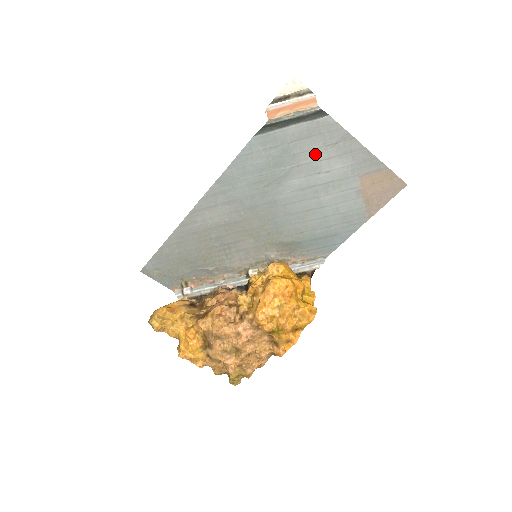
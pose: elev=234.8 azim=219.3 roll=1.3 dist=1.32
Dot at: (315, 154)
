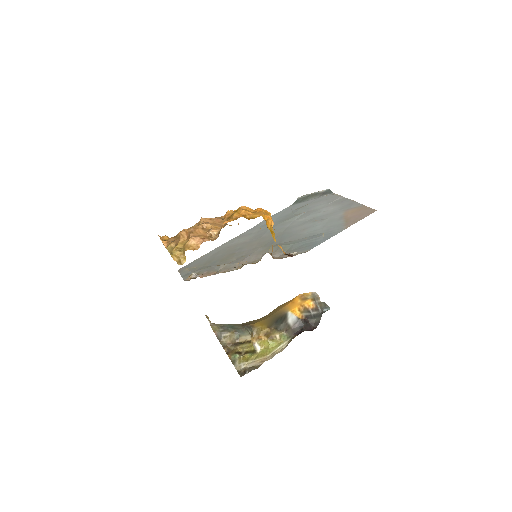
Dot at: (320, 206)
